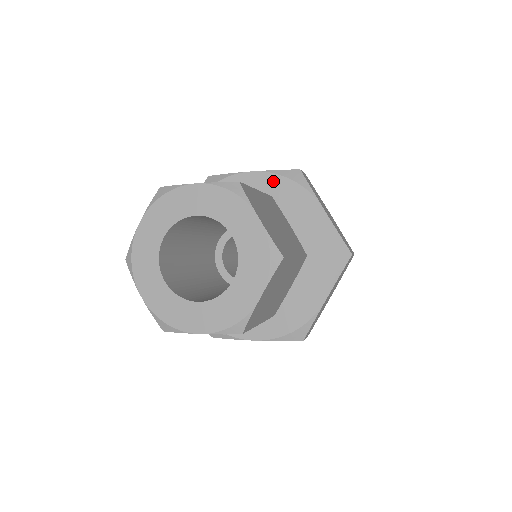
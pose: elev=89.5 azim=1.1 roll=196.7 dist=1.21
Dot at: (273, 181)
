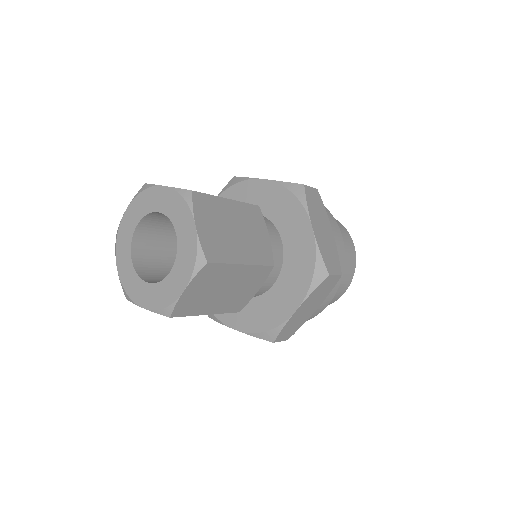
Dot at: (278, 191)
